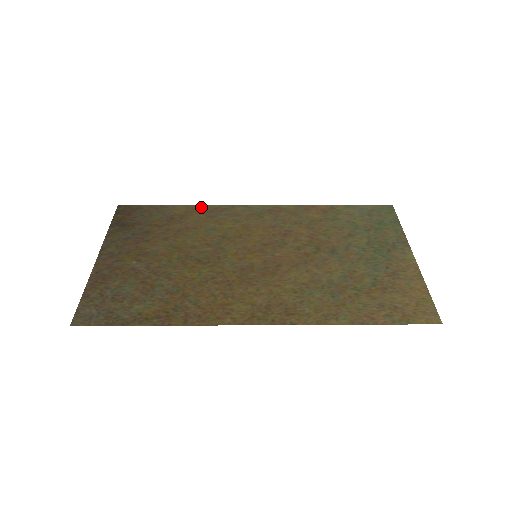
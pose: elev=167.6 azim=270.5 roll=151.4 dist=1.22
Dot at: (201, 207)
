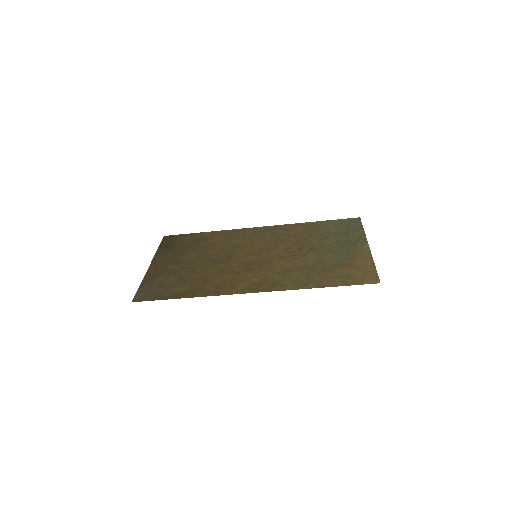
Dot at: (221, 232)
